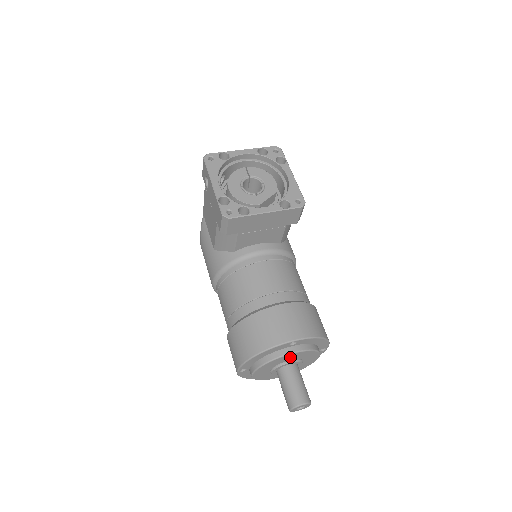
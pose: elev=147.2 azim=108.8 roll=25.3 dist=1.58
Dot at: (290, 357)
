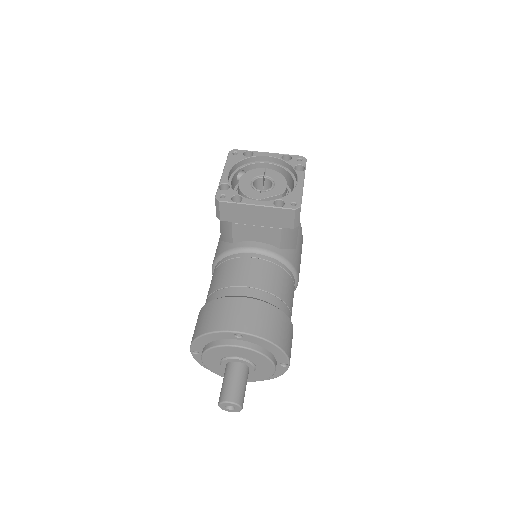
Dot at: (236, 351)
